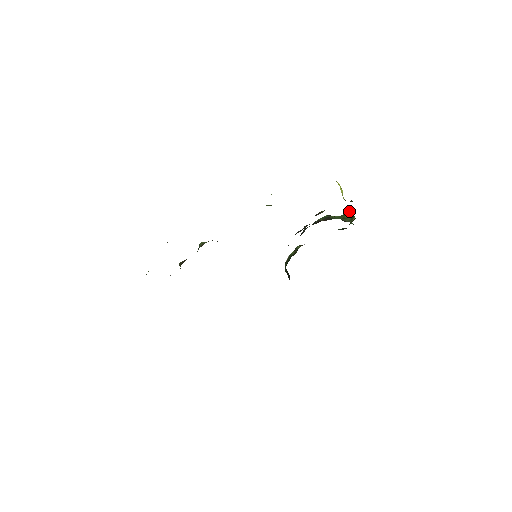
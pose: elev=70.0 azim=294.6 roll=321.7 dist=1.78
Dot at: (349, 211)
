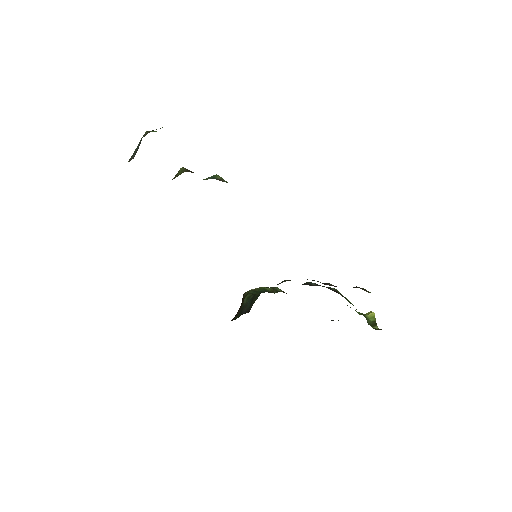
Dot at: (373, 314)
